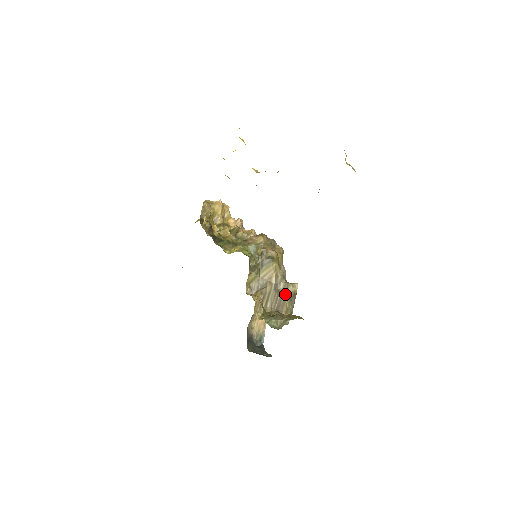
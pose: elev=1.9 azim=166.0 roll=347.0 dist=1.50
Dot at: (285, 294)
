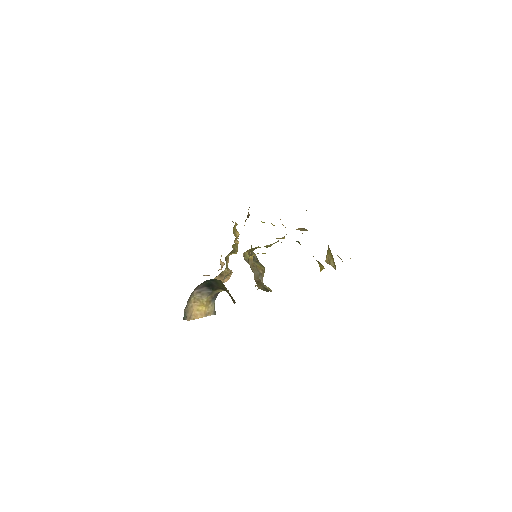
Dot at: (263, 284)
